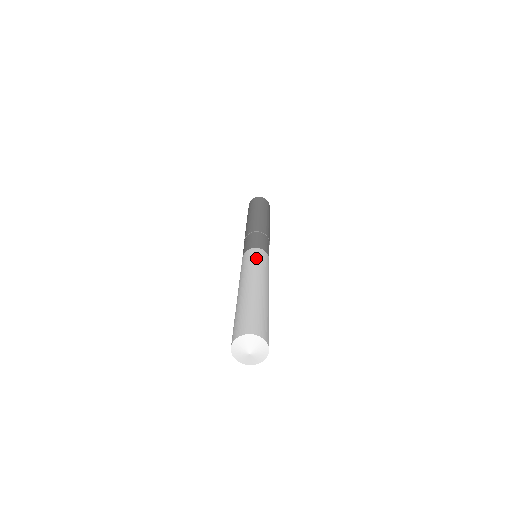
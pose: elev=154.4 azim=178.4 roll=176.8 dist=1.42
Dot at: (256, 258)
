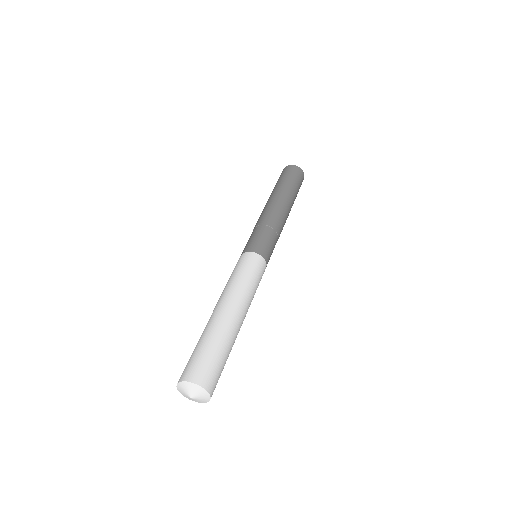
Dot at: (255, 274)
